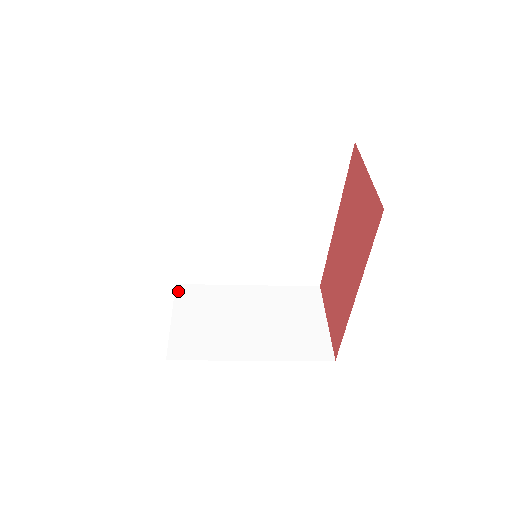
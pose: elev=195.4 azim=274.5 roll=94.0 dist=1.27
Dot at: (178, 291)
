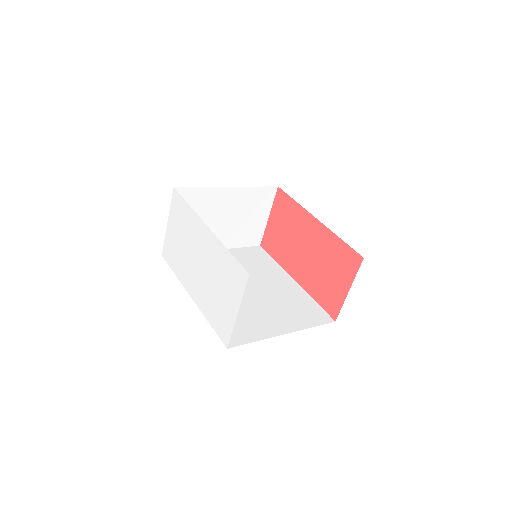
Dot at: occluded
